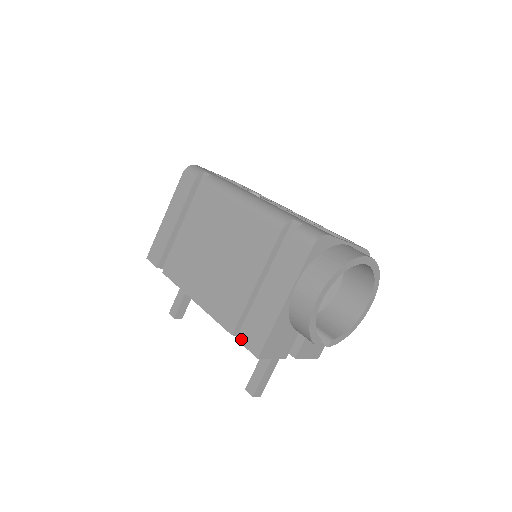
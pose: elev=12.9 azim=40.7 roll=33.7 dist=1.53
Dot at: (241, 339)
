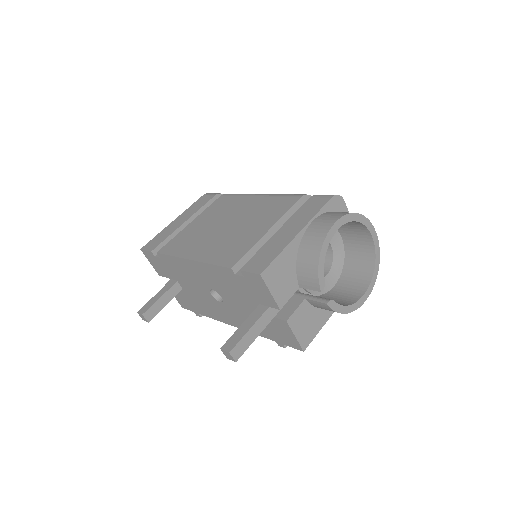
Dot at: occluded
